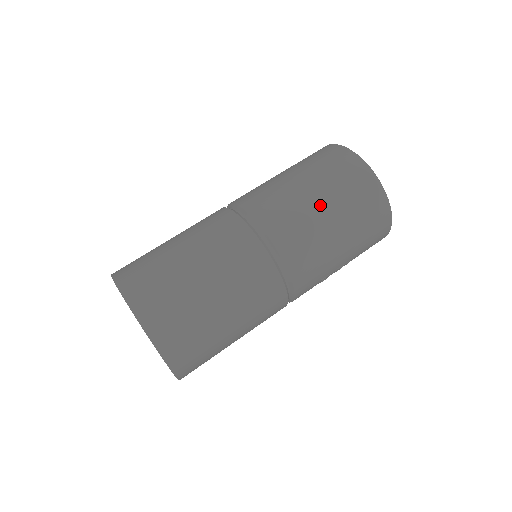
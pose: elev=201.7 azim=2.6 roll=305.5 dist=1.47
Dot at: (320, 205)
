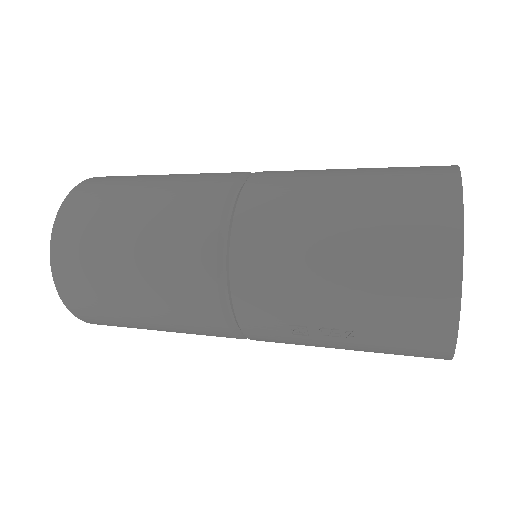
Dot at: (334, 201)
